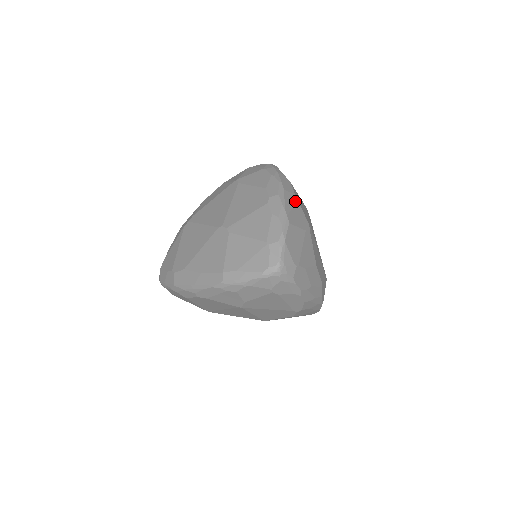
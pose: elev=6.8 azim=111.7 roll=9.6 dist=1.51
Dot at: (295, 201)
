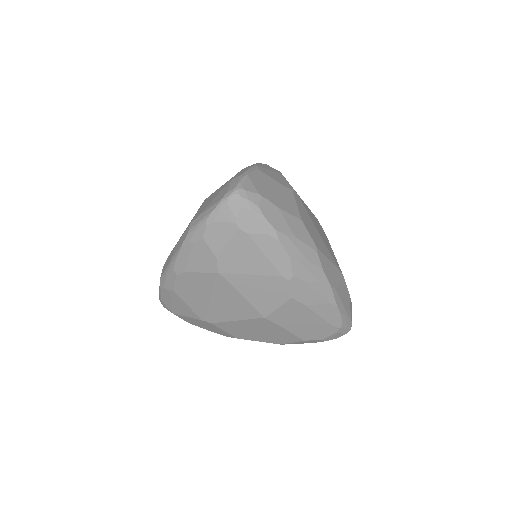
Dot at: (277, 172)
